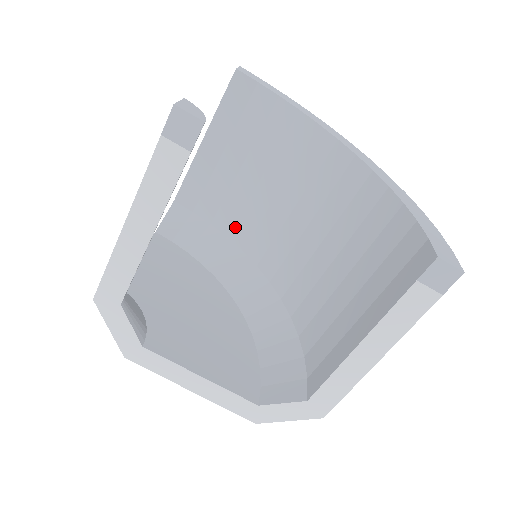
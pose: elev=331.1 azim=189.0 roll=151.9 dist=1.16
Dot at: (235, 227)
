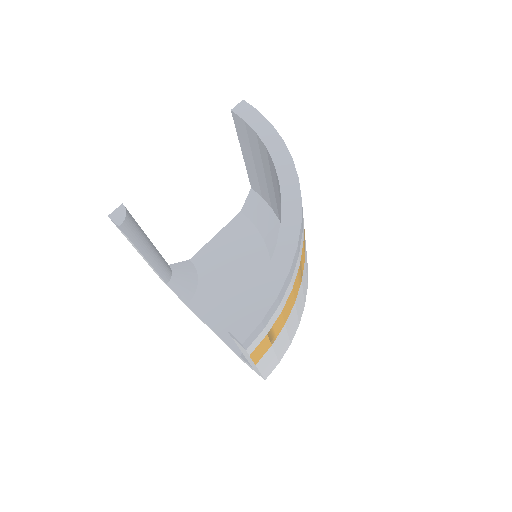
Dot at: (279, 216)
